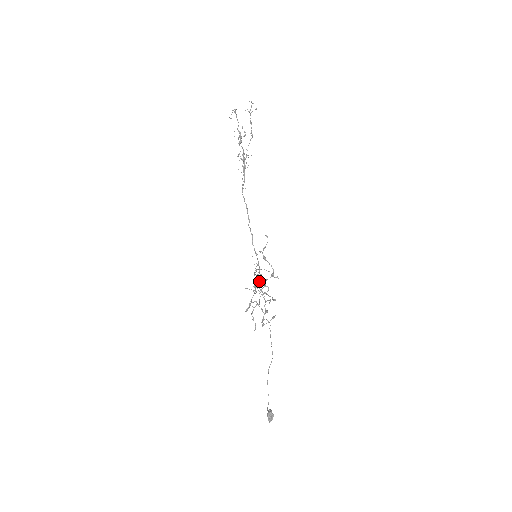
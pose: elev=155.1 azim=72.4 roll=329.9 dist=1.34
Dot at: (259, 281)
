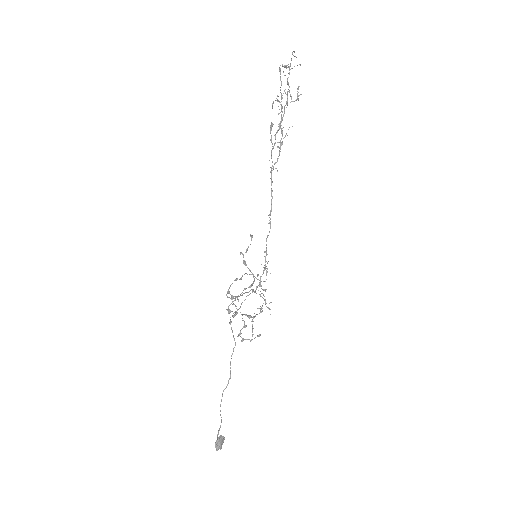
Dot at: (256, 287)
